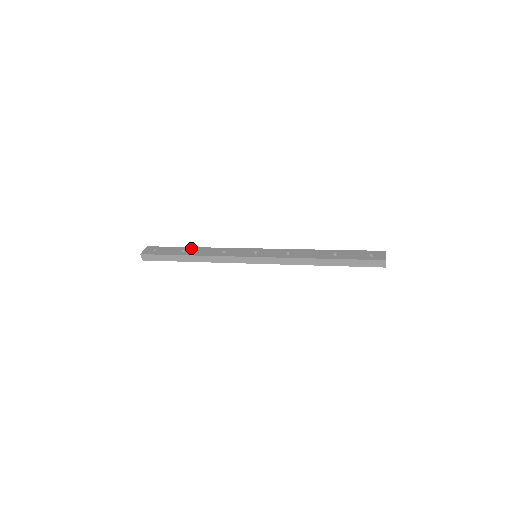
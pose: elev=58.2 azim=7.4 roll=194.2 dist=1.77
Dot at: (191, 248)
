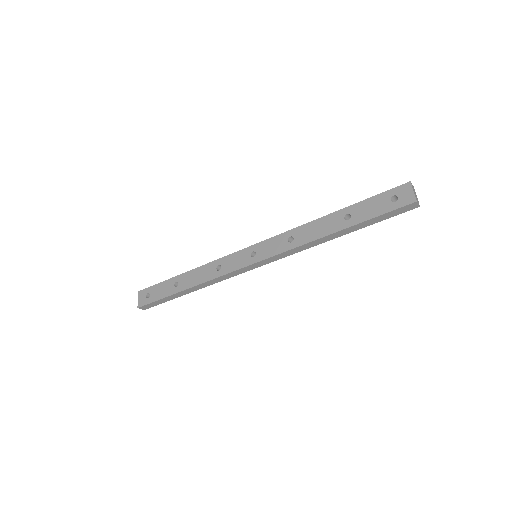
Dot at: (182, 276)
